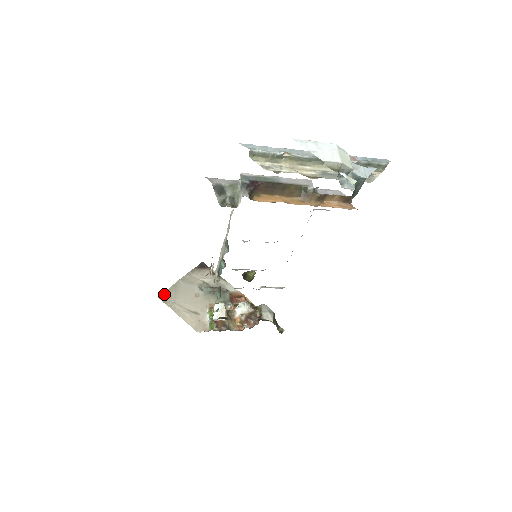
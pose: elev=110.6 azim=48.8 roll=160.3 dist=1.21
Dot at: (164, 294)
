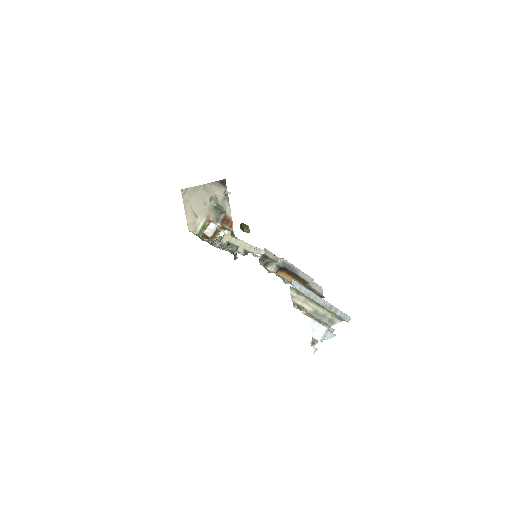
Dot at: (186, 189)
